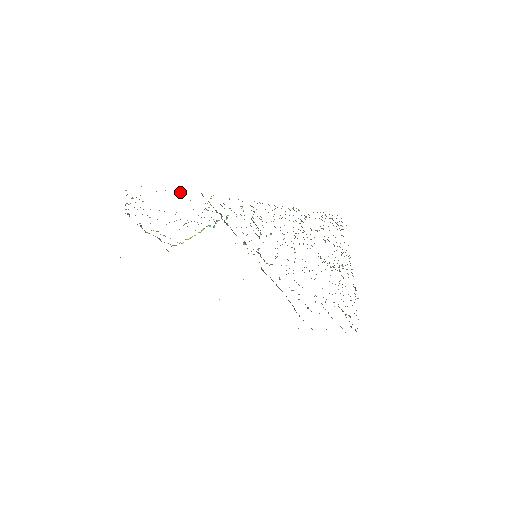
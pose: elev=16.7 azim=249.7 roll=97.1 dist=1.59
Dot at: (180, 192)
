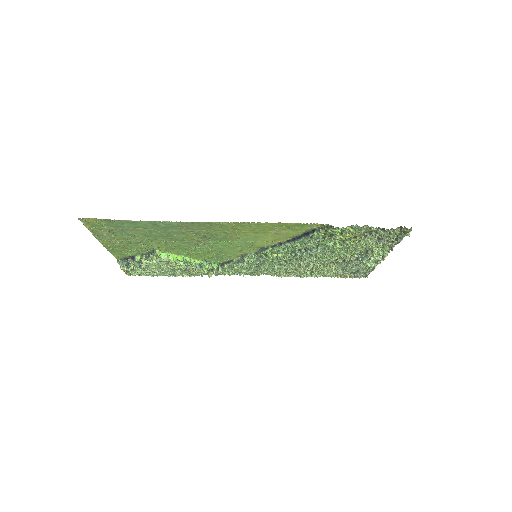
Dot at: (178, 275)
